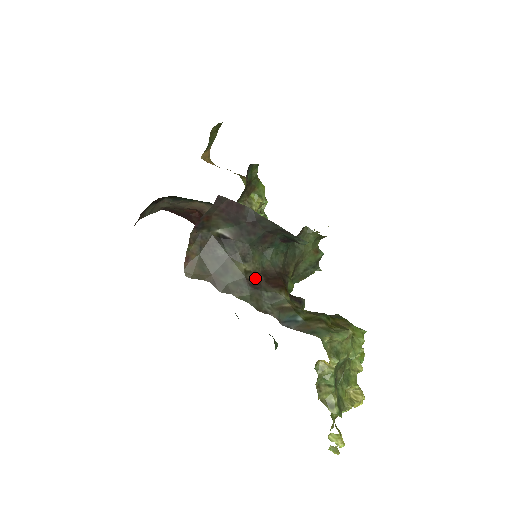
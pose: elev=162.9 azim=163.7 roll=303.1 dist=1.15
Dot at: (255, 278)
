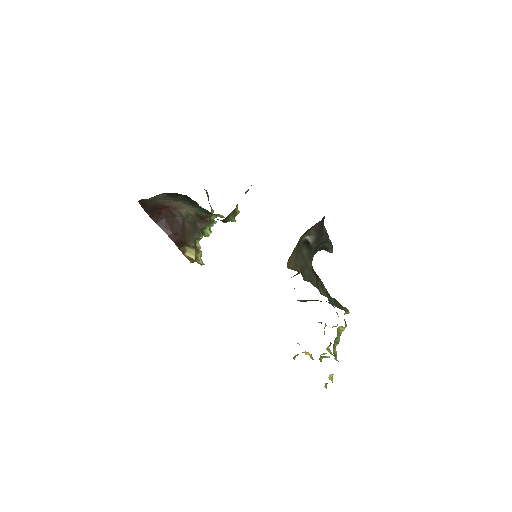
Dot at: (313, 272)
